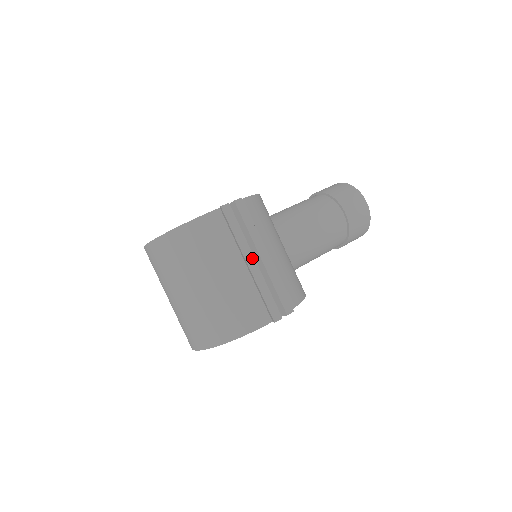
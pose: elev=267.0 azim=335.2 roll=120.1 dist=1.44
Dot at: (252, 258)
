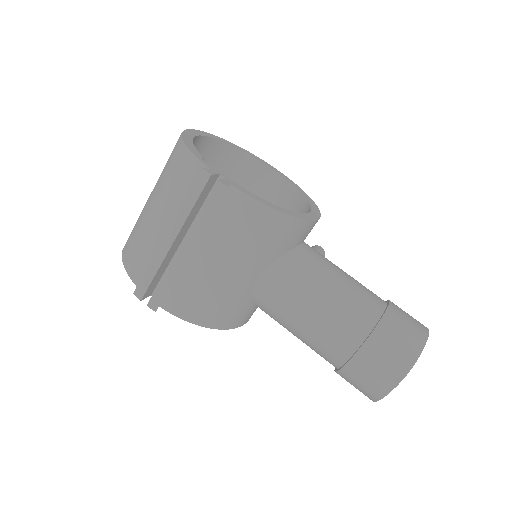
Dot at: (174, 236)
